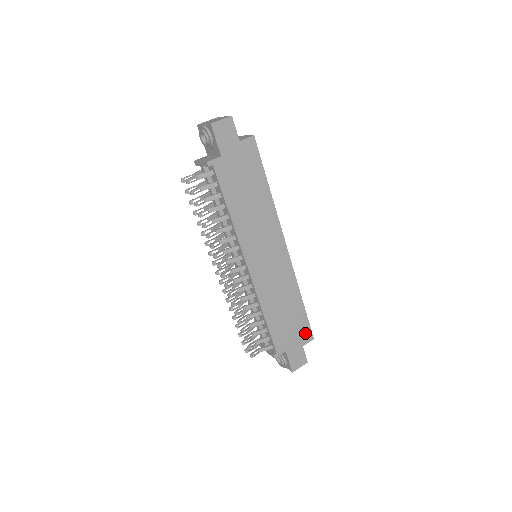
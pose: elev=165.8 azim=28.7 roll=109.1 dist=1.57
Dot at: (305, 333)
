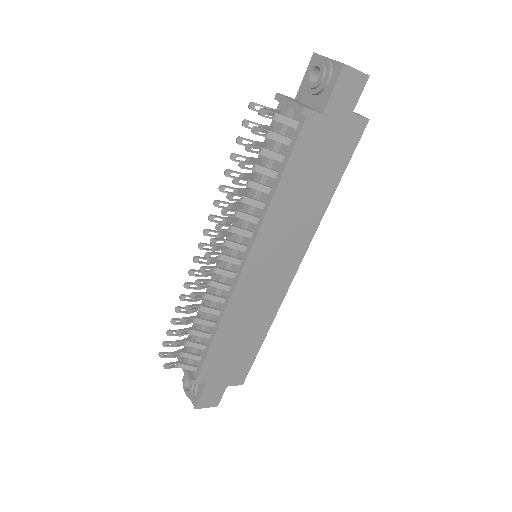
Dot at: (240, 374)
